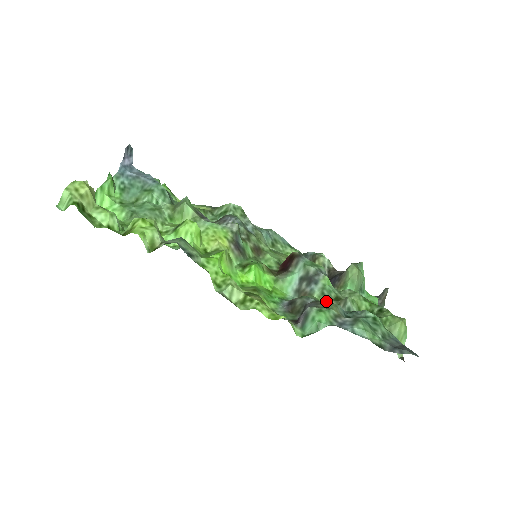
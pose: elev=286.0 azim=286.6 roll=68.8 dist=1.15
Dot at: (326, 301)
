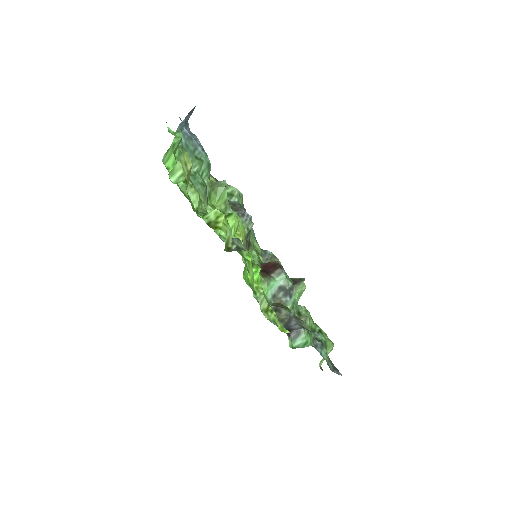
Dot at: (293, 313)
